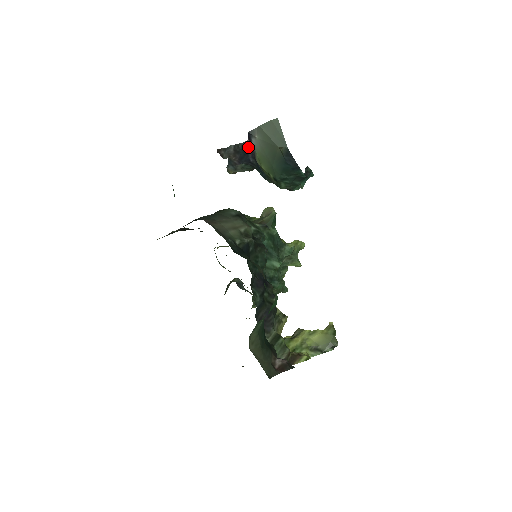
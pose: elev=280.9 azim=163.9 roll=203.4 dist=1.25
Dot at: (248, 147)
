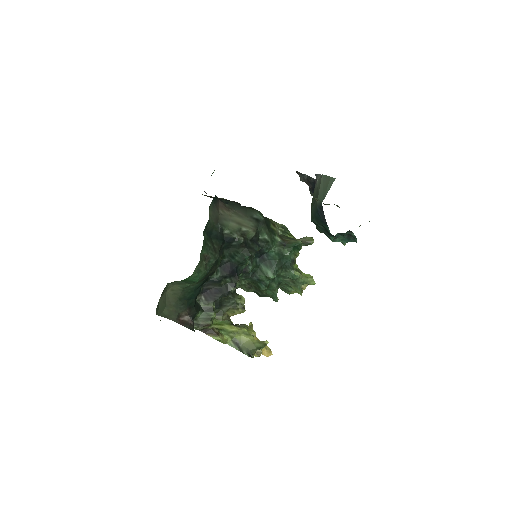
Dot at: occluded
